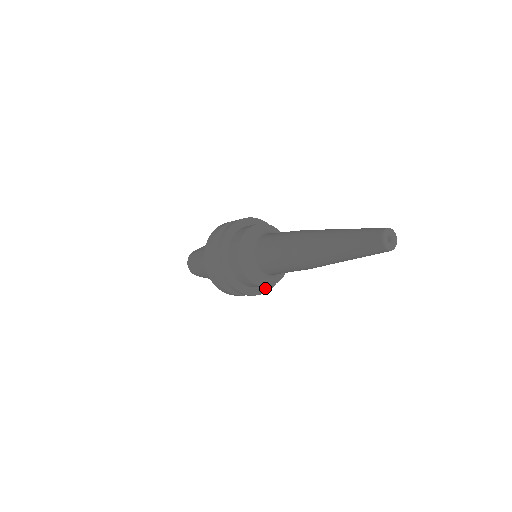
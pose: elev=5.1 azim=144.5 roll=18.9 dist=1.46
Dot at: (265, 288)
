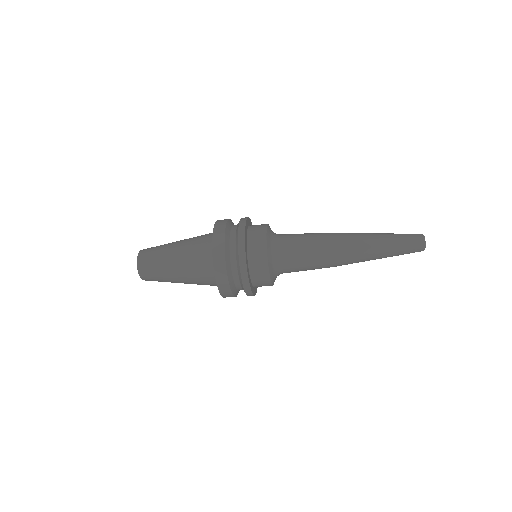
Dot at: (255, 290)
